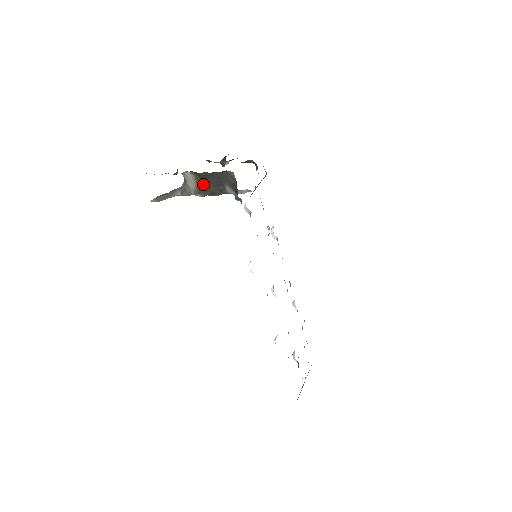
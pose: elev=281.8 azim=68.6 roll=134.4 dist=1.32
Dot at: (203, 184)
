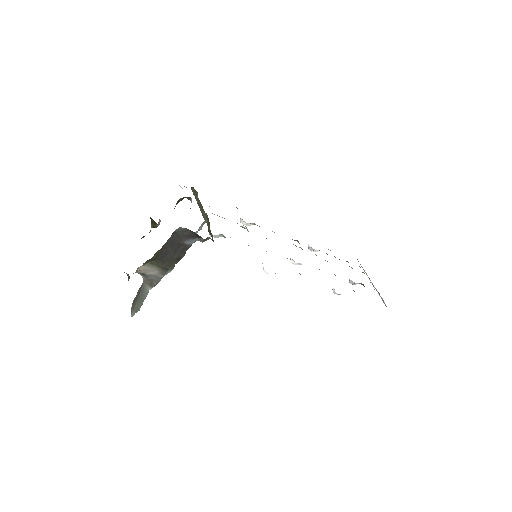
Dot at: (163, 262)
